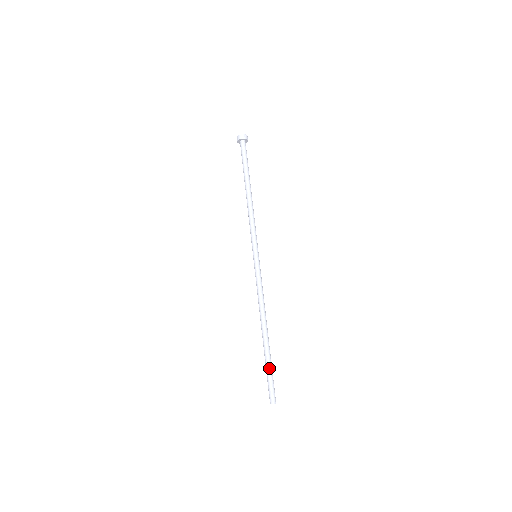
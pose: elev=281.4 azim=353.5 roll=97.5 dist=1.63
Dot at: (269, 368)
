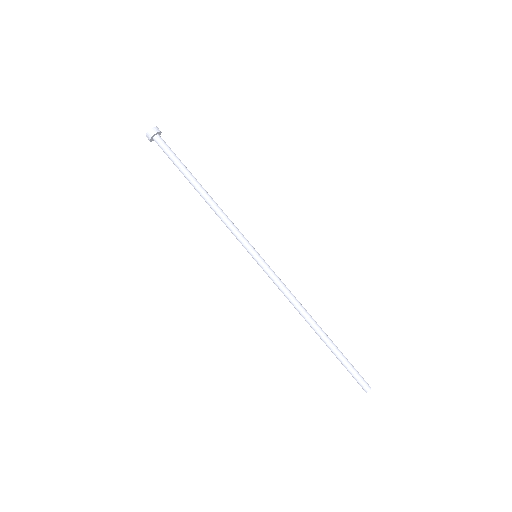
Dot at: (345, 358)
